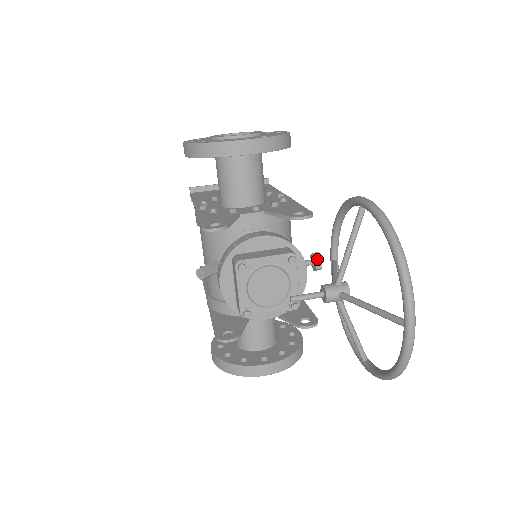
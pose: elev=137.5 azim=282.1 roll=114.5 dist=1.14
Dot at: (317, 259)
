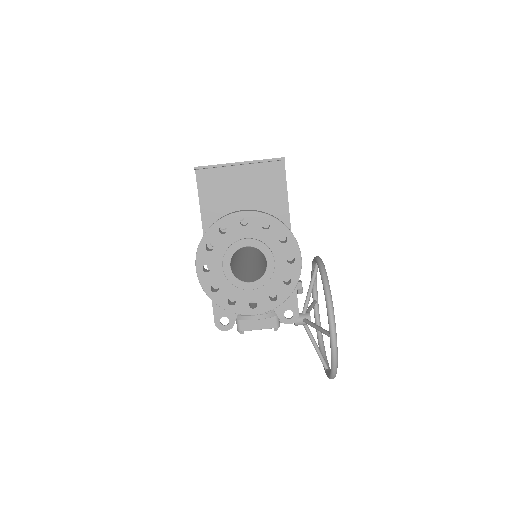
Dot at: occluded
